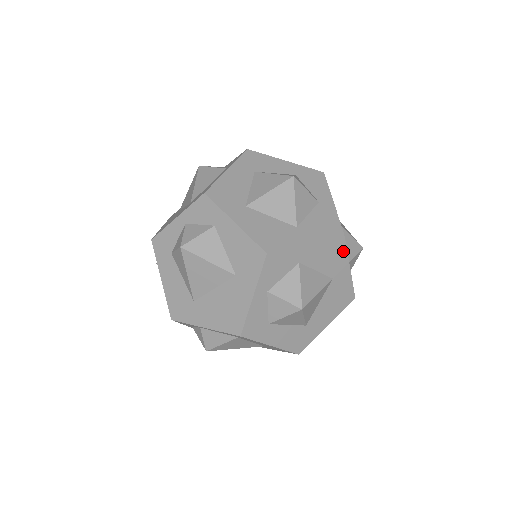
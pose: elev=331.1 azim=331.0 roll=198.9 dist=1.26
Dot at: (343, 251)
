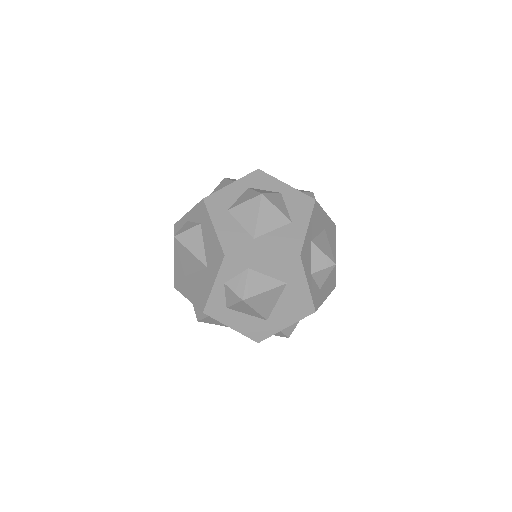
Dot at: (320, 209)
